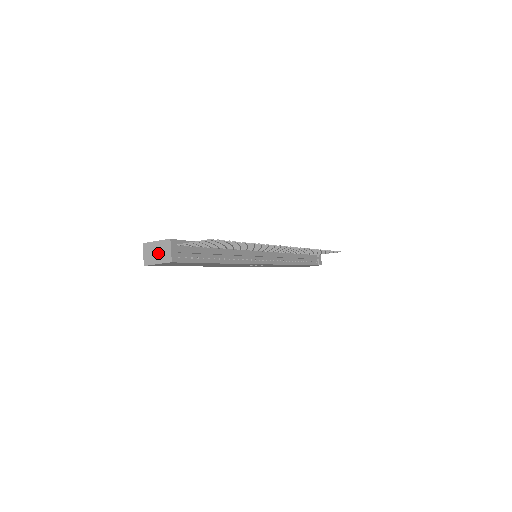
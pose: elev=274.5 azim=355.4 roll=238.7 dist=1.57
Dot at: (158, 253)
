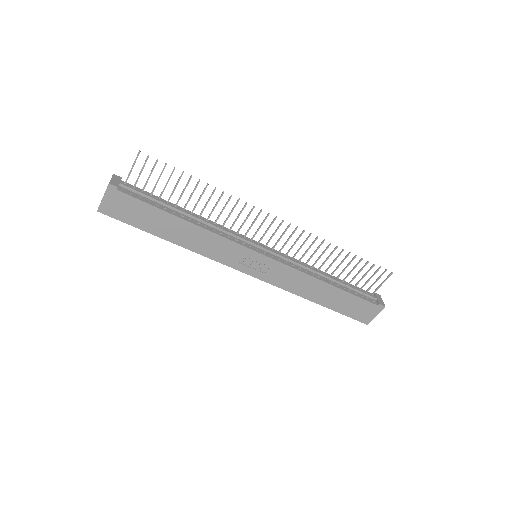
Dot at: occluded
